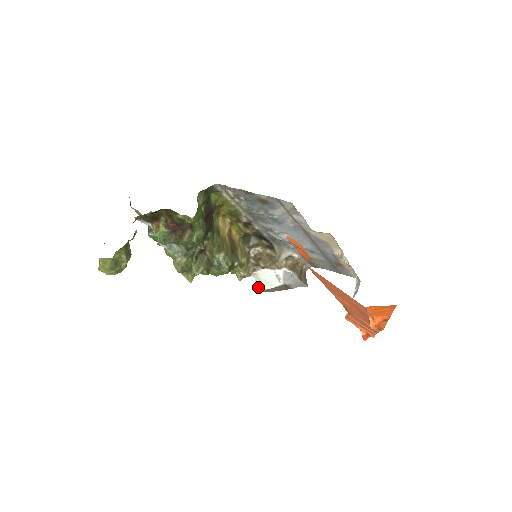
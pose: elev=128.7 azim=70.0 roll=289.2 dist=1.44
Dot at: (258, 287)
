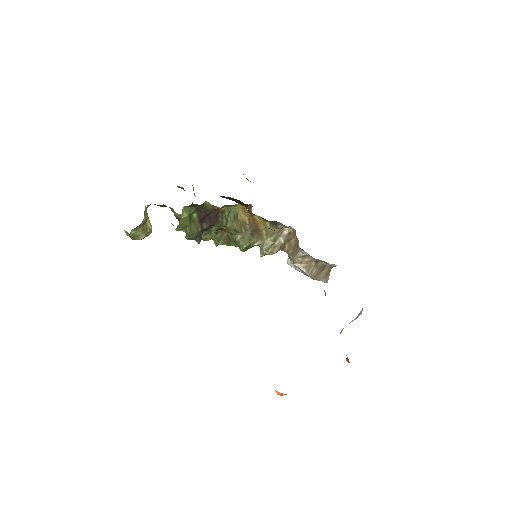
Dot at: (288, 260)
